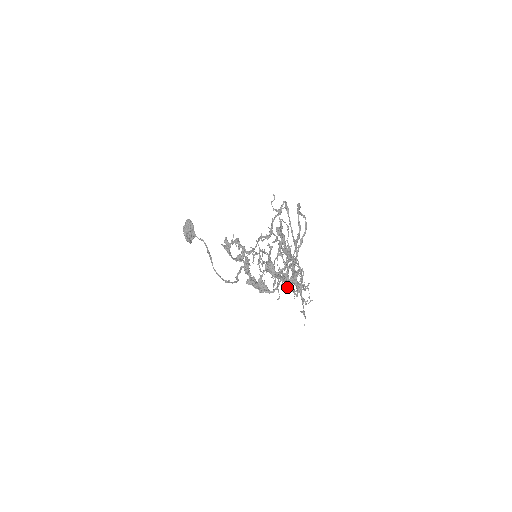
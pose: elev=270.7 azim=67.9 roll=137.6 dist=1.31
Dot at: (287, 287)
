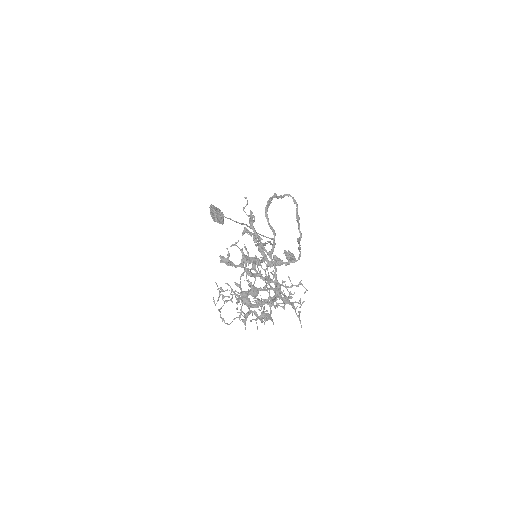
Dot at: (262, 319)
